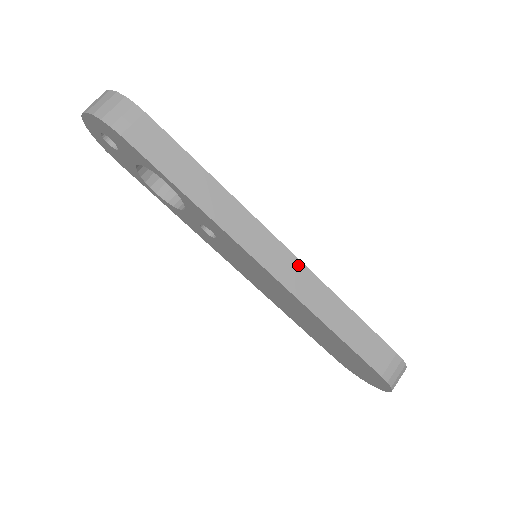
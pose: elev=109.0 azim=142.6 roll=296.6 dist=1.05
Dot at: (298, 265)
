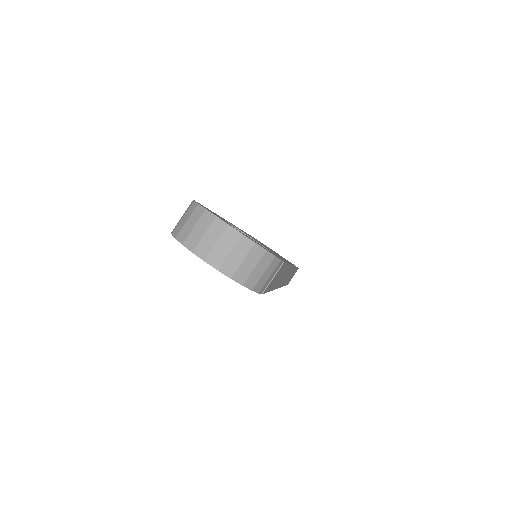
Dot at: occluded
